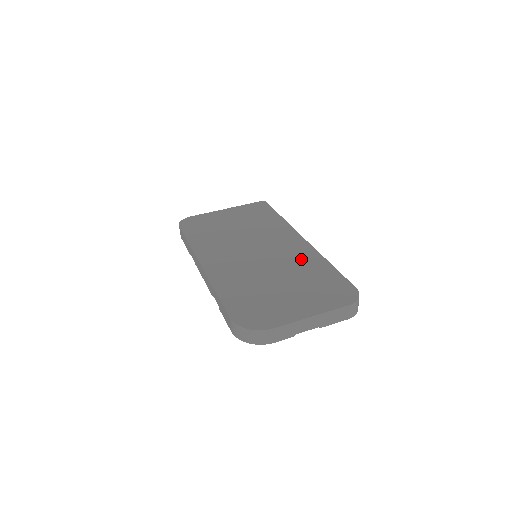
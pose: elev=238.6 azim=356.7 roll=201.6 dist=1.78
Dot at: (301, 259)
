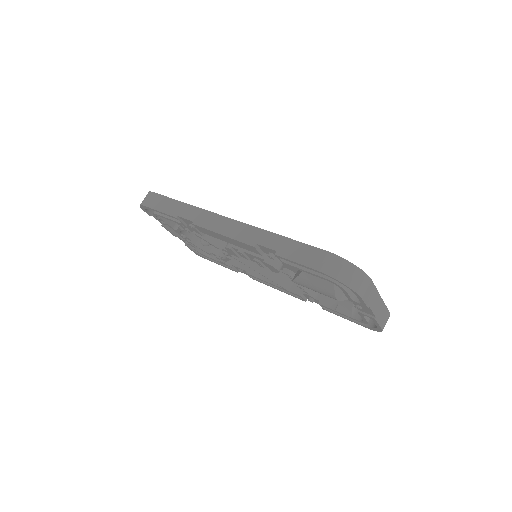
Dot at: occluded
